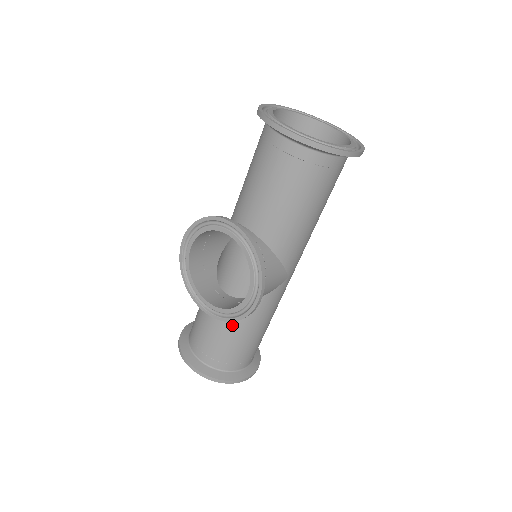
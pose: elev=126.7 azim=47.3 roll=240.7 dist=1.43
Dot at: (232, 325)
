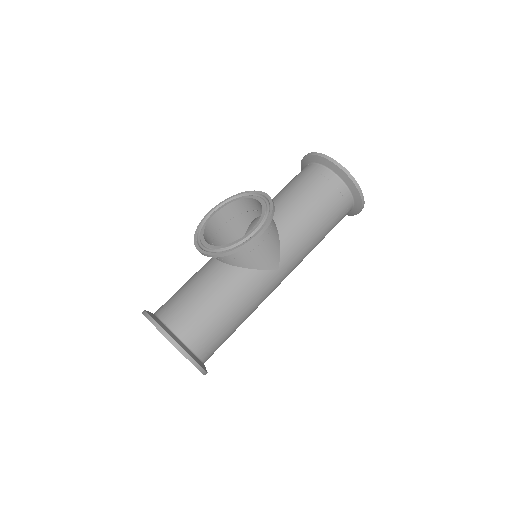
Dot at: (213, 286)
